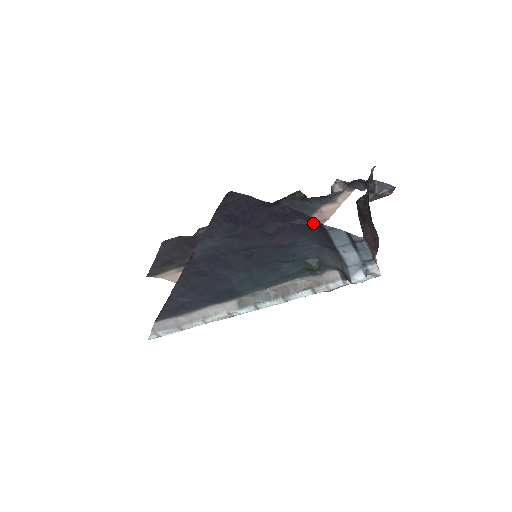
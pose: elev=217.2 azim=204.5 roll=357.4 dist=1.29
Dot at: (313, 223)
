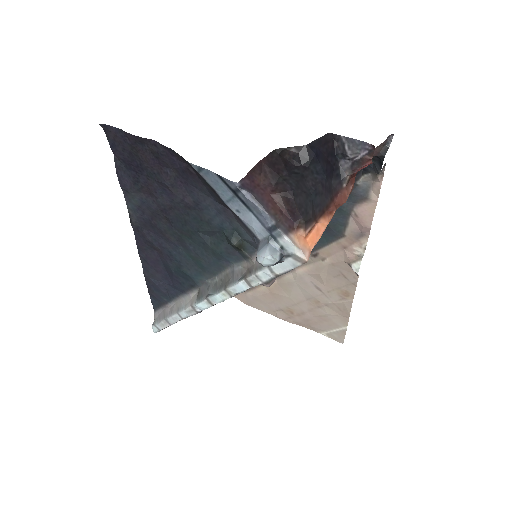
Dot at: (187, 164)
